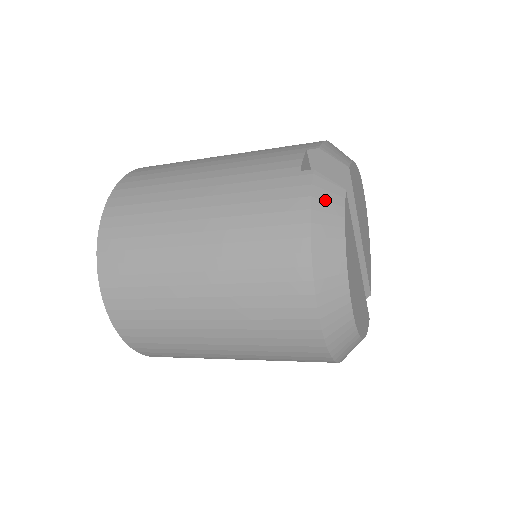
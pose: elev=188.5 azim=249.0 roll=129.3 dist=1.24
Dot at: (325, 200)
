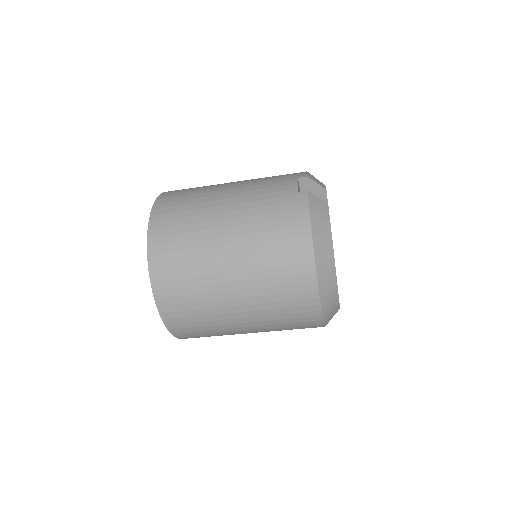
Dot at: (317, 211)
